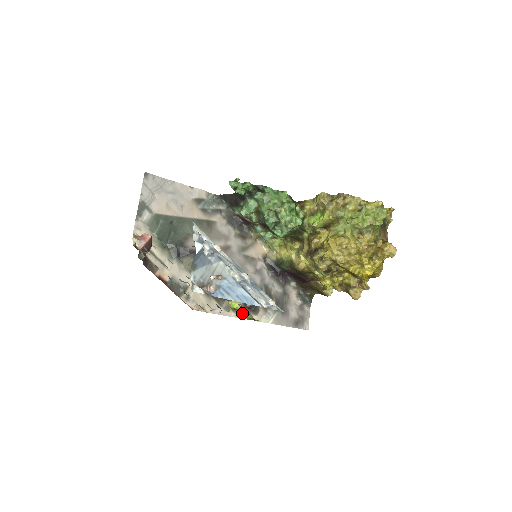
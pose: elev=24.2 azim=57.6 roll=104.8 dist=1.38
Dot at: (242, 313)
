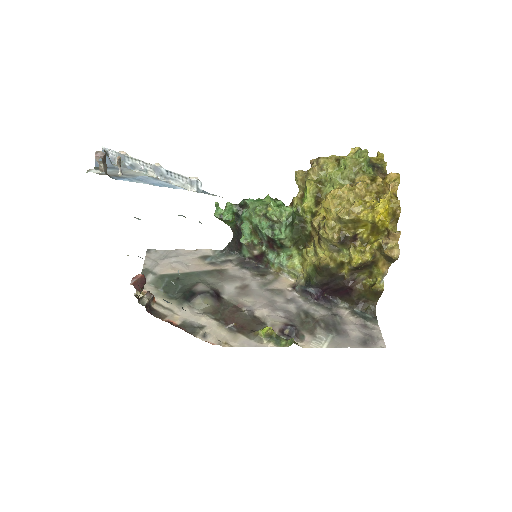
Dot at: (280, 341)
